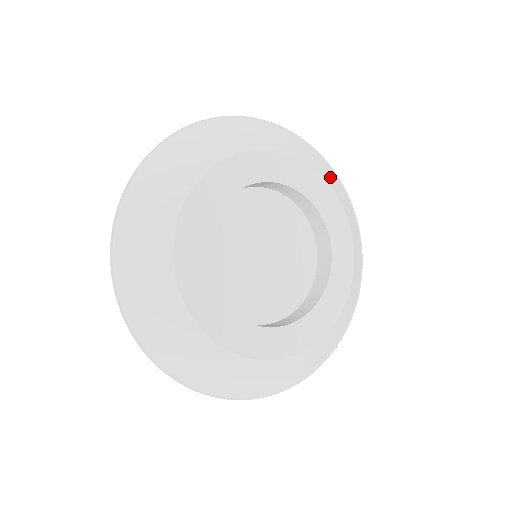
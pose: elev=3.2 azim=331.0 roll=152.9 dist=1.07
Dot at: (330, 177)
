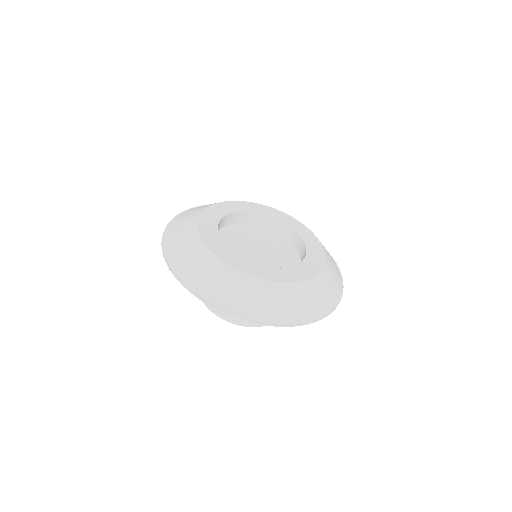
Dot at: (332, 262)
